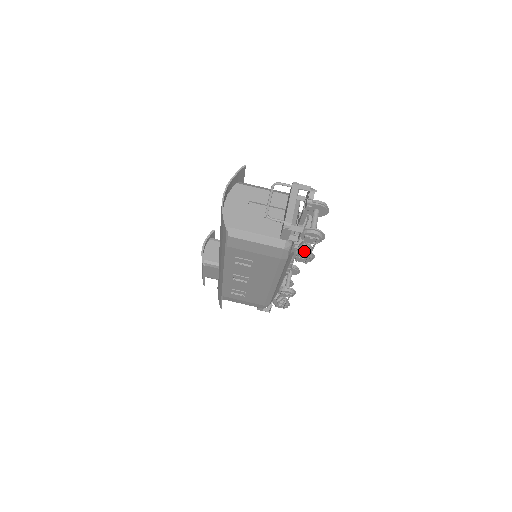
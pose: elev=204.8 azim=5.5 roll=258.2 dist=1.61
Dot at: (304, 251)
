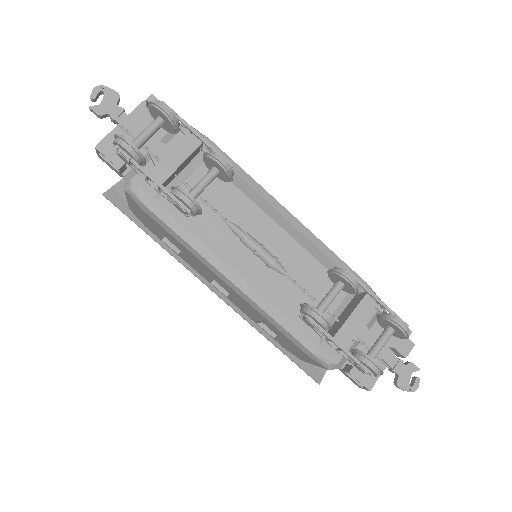
Dot at: occluded
